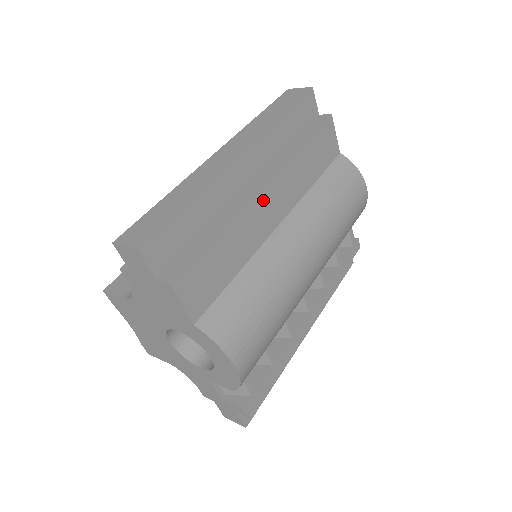
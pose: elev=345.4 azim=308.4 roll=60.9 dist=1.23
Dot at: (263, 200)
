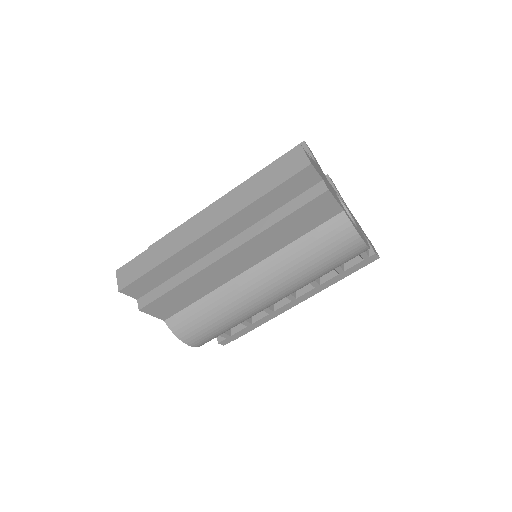
Dot at: (225, 262)
